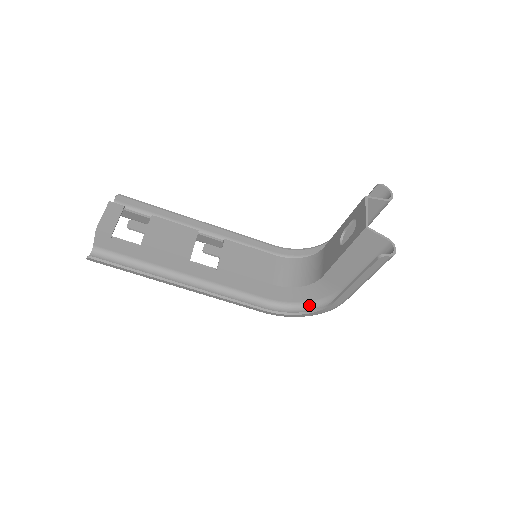
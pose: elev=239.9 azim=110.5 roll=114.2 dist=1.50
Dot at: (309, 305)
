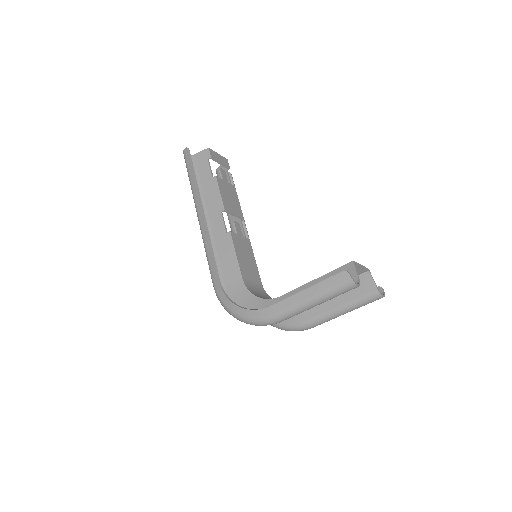
Dot at: occluded
